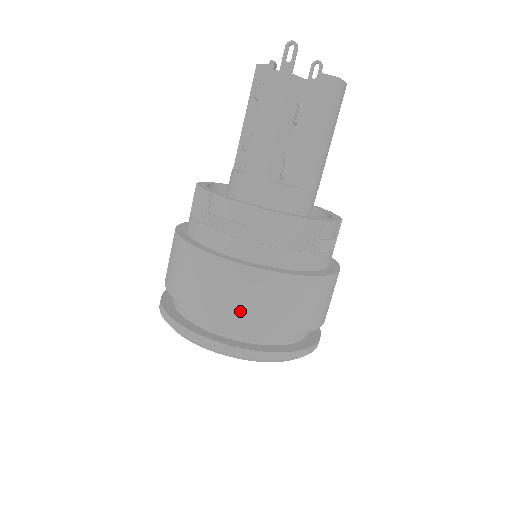
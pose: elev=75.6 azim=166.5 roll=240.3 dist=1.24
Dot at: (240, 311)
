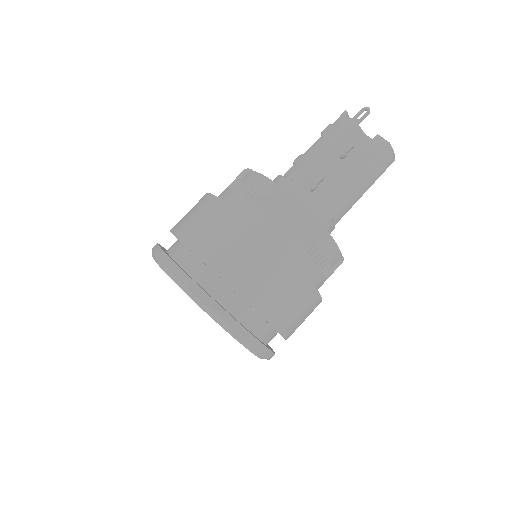
Dot at: (219, 254)
